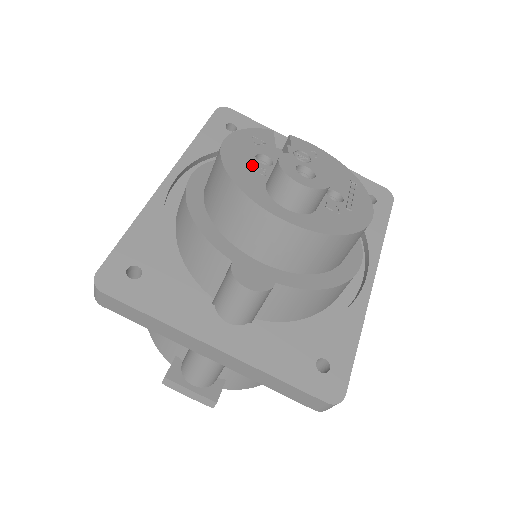
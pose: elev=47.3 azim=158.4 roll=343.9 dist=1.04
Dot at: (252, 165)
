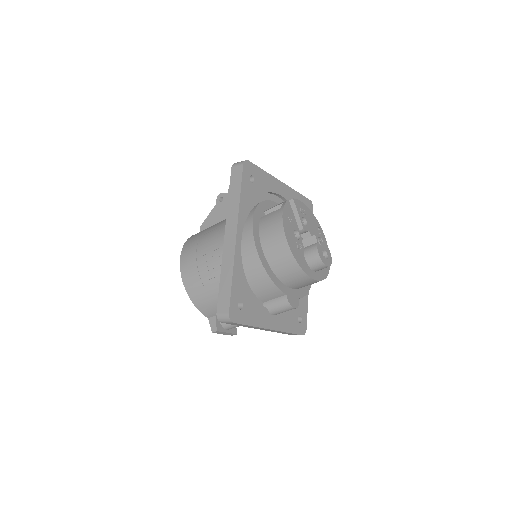
Dot at: (298, 245)
